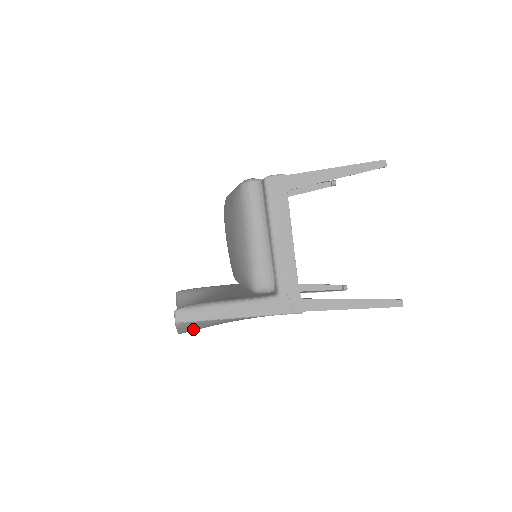
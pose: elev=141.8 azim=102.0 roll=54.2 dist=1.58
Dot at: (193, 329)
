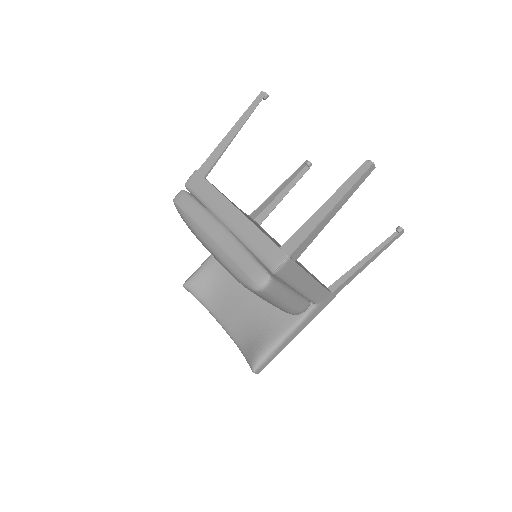
Dot at: occluded
